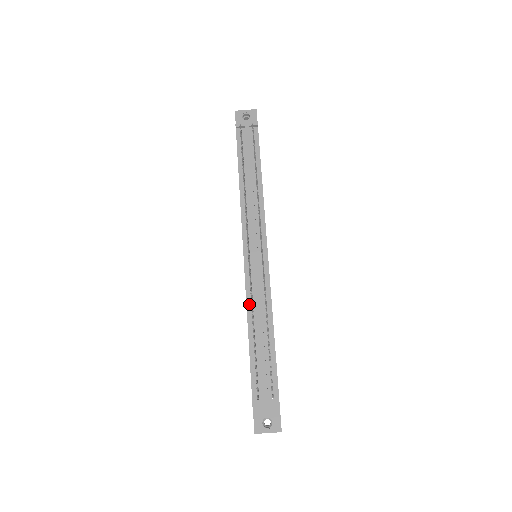
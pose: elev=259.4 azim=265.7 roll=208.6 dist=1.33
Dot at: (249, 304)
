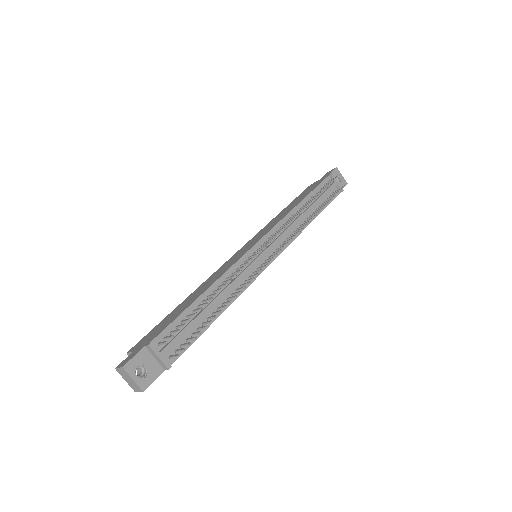
Dot at: (226, 276)
